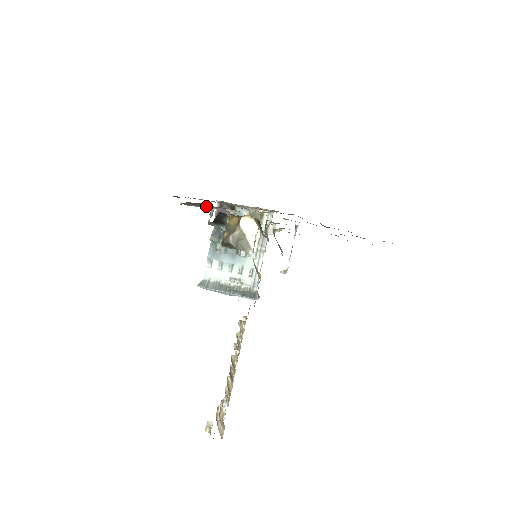
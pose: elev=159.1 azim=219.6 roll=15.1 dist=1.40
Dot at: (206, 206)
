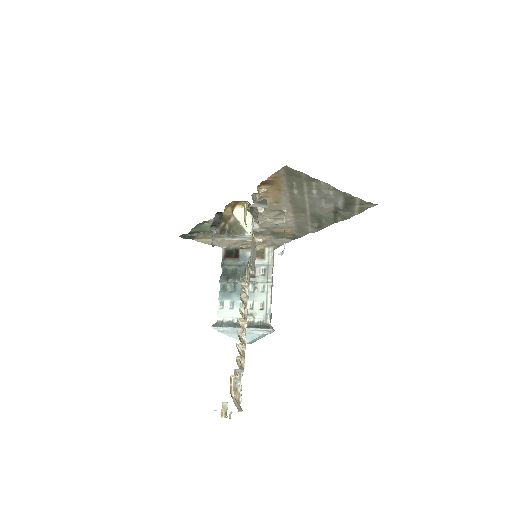
Dot at: occluded
